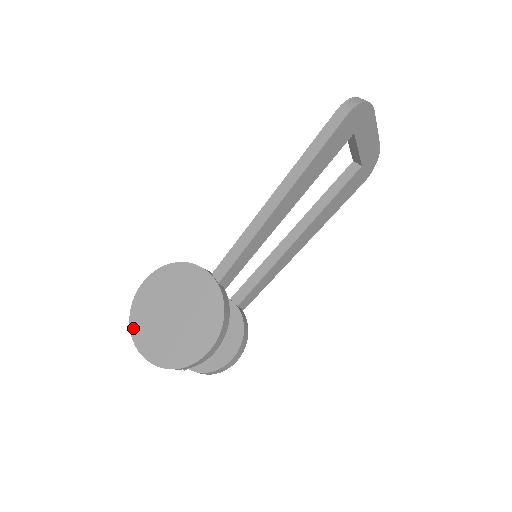
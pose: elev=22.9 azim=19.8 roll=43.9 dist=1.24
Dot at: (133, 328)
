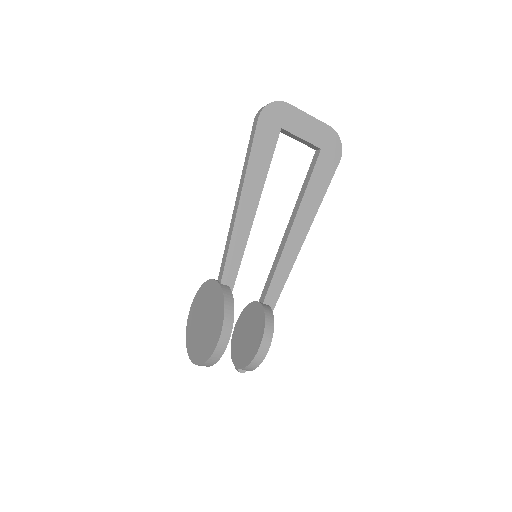
Dot at: (188, 347)
